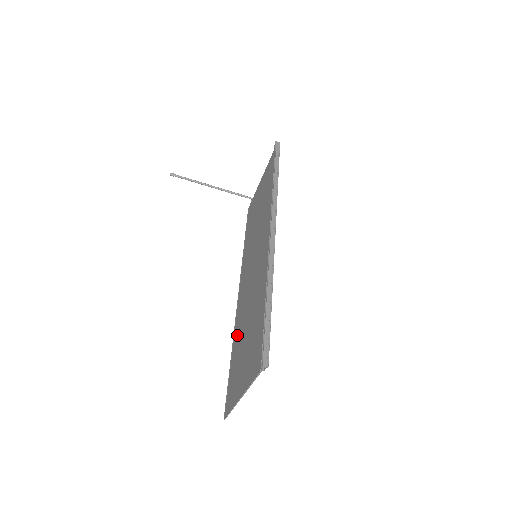
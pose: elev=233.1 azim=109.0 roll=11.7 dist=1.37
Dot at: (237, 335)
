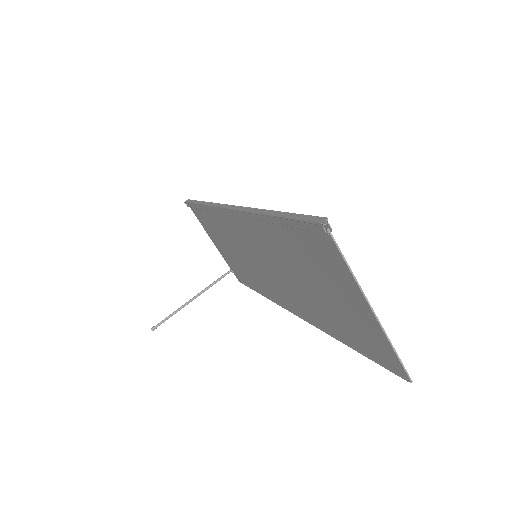
Dot at: (324, 321)
